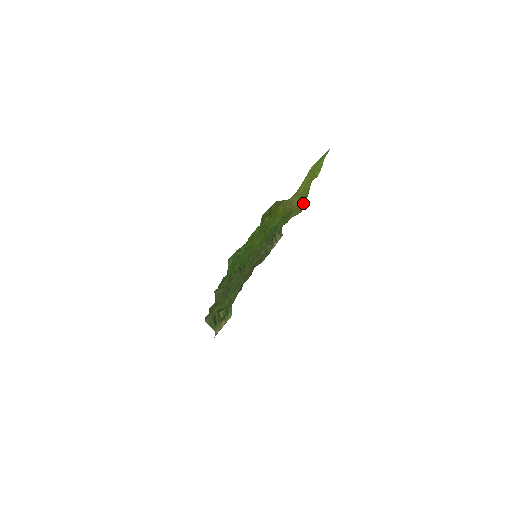
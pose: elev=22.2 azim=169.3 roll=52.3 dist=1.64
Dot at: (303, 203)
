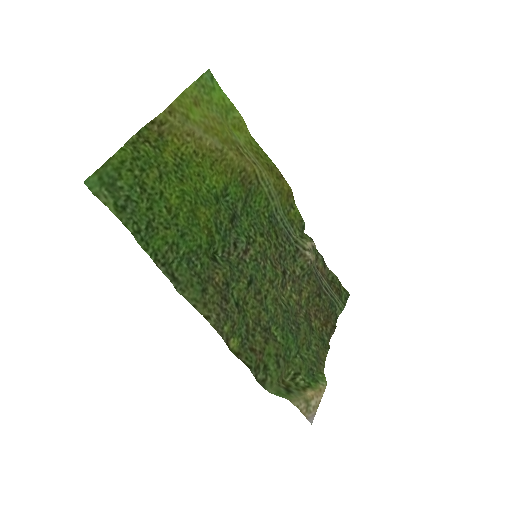
Dot at: (262, 163)
